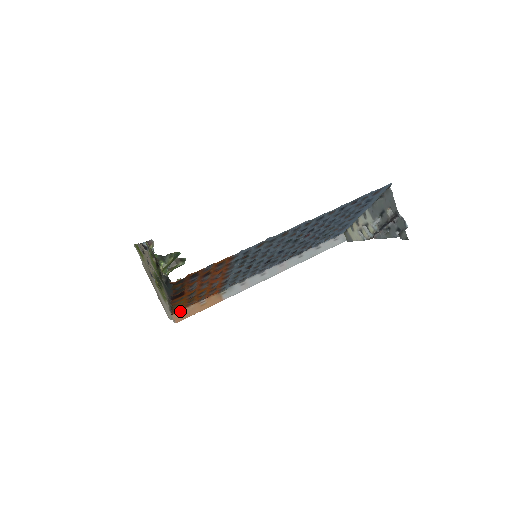
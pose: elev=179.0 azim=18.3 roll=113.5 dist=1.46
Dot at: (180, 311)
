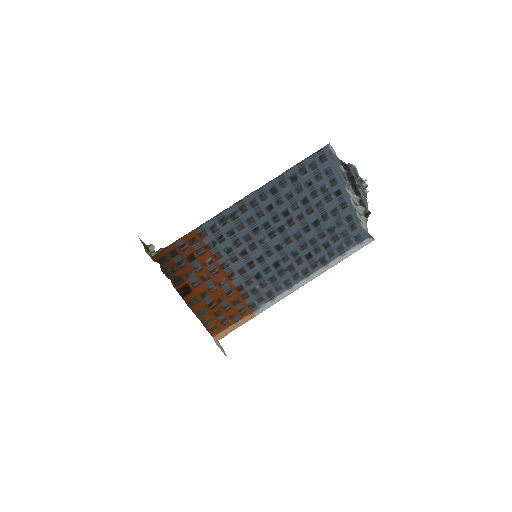
Dot at: (220, 333)
